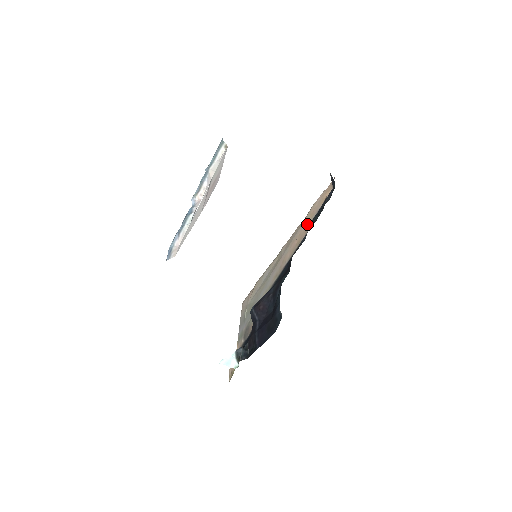
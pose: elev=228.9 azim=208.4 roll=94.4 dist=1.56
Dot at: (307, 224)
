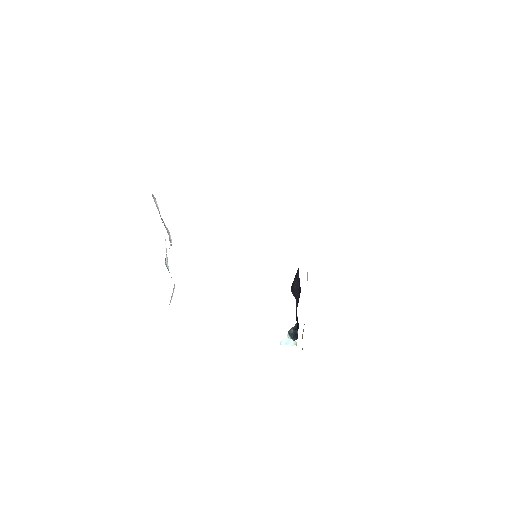
Dot at: occluded
